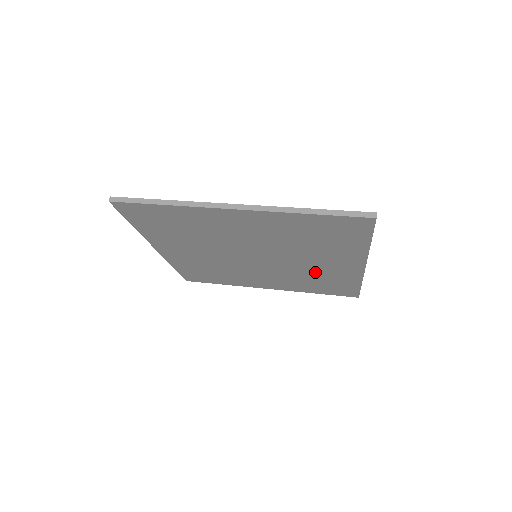
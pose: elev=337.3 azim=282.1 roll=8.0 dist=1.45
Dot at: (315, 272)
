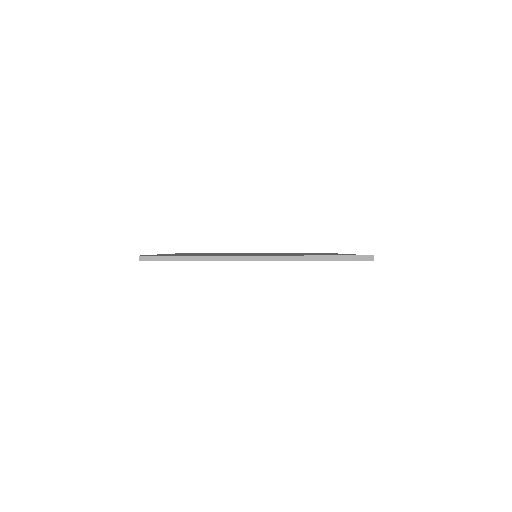
Dot at: occluded
